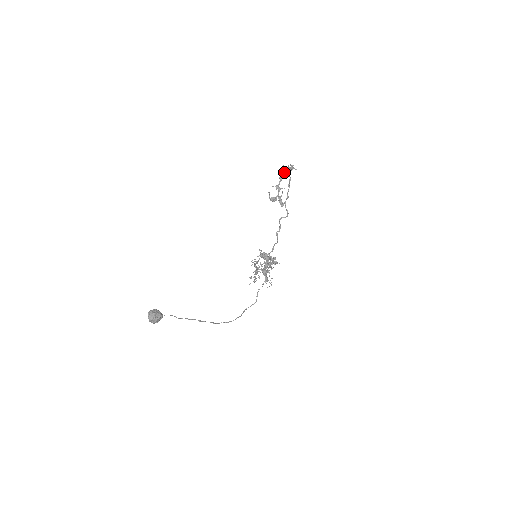
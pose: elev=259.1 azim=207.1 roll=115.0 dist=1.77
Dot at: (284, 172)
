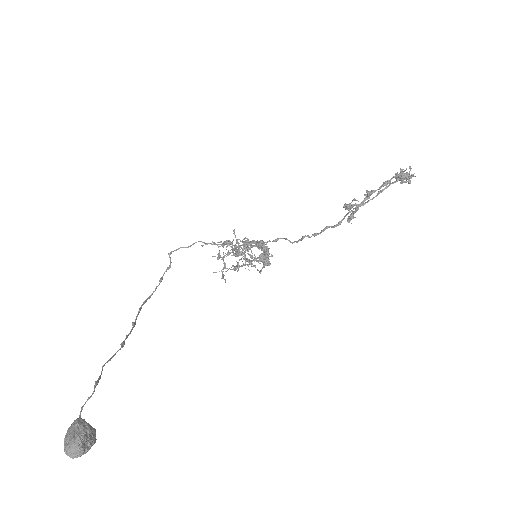
Dot at: (398, 180)
